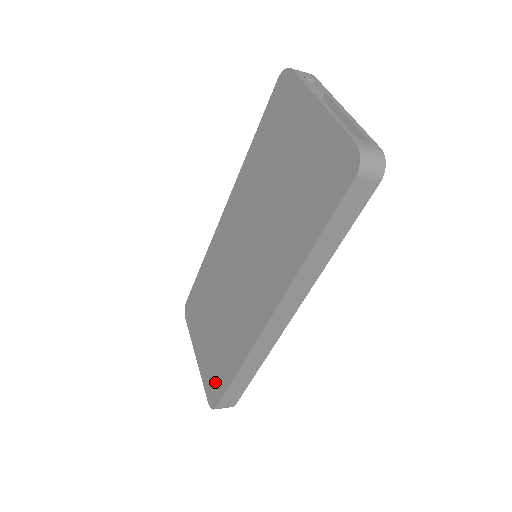
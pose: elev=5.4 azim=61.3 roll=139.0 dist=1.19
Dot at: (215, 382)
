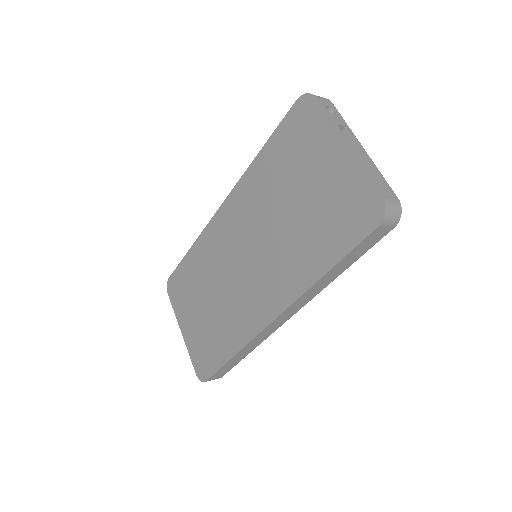
Dot at: (206, 359)
